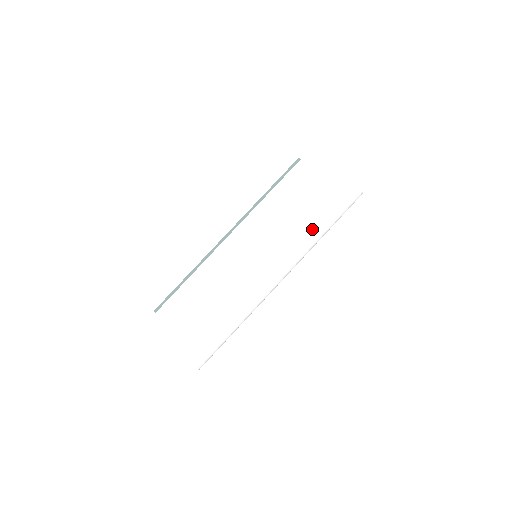
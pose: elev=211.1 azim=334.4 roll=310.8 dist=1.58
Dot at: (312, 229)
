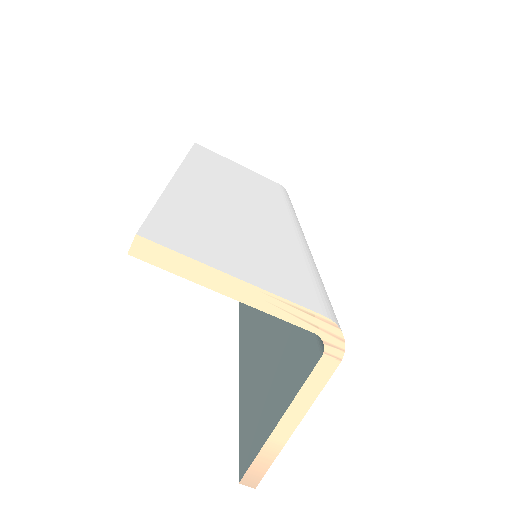
Dot at: (267, 195)
